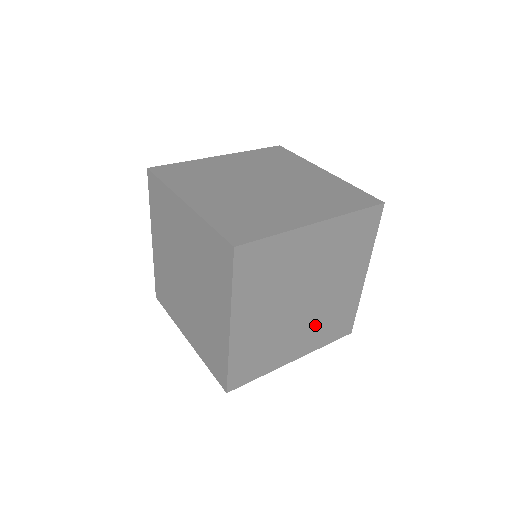
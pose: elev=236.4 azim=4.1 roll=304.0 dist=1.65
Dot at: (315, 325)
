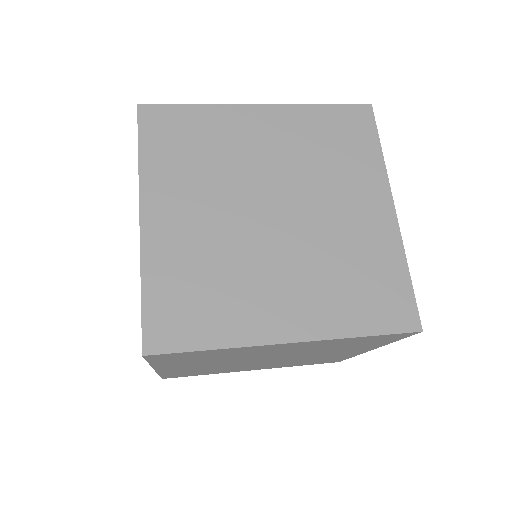
Dot at: (284, 363)
